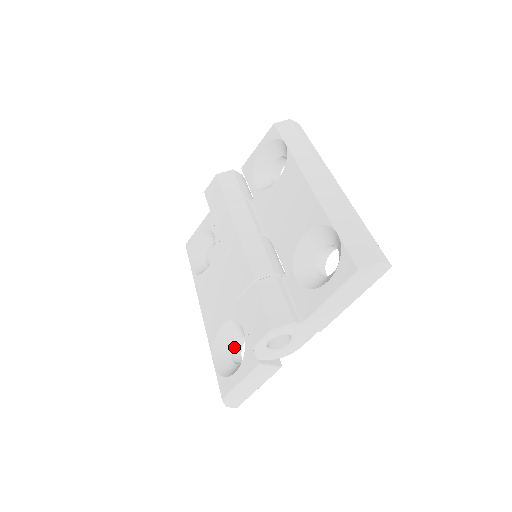
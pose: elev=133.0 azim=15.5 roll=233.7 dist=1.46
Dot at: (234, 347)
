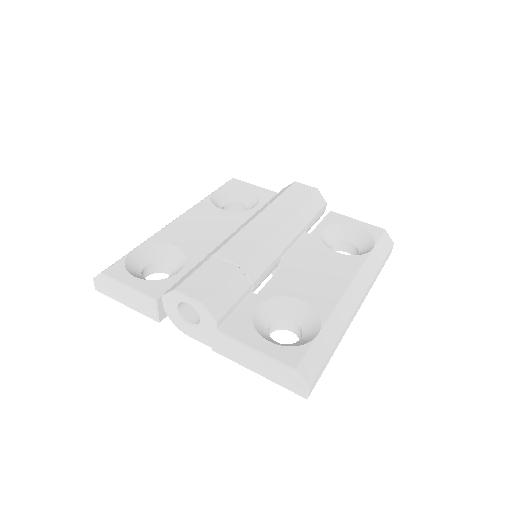
Dot at: (156, 265)
